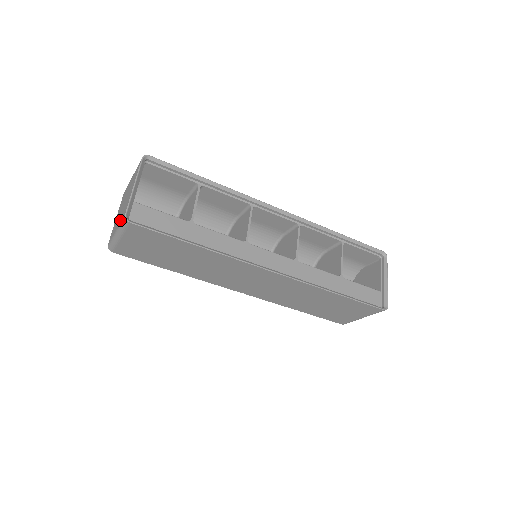
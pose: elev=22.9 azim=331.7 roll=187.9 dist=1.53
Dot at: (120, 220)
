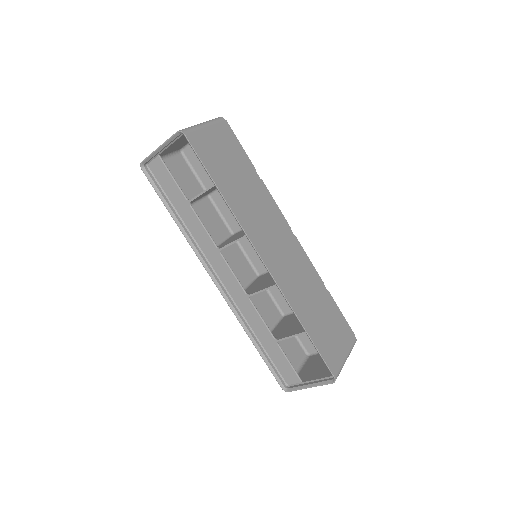
Dot at: occluded
